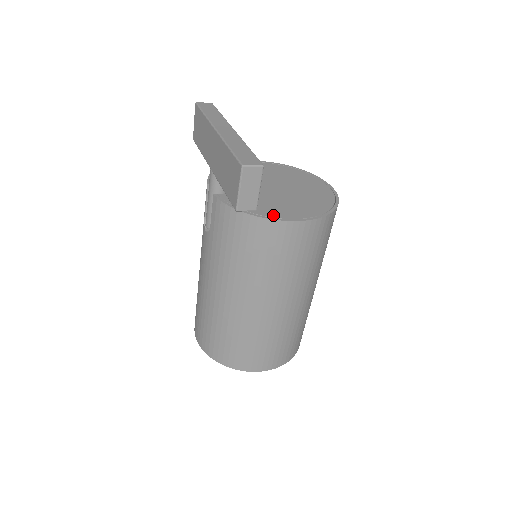
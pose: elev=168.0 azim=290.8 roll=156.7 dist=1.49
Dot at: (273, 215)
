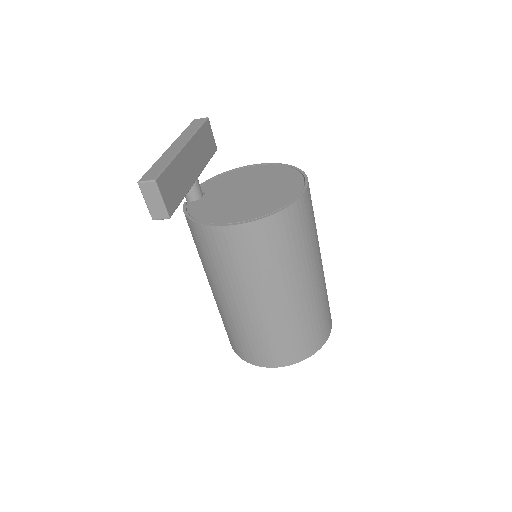
Dot at: (210, 220)
